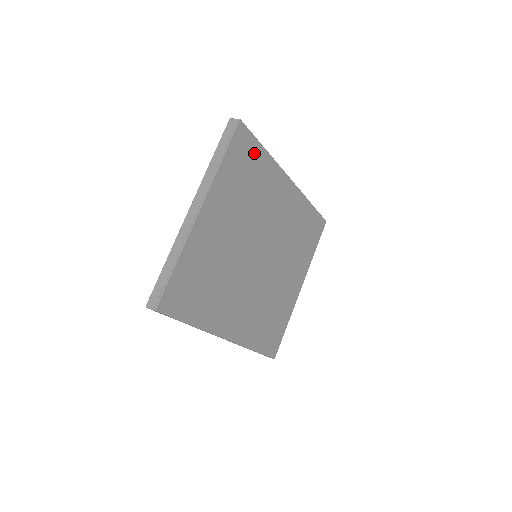
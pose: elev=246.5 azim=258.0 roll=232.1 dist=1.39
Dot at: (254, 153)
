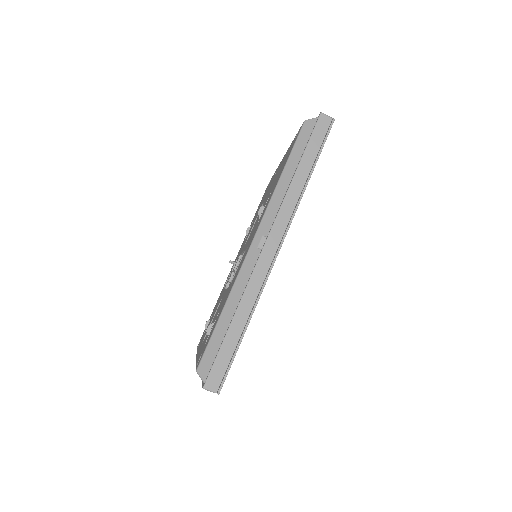
Dot at: occluded
